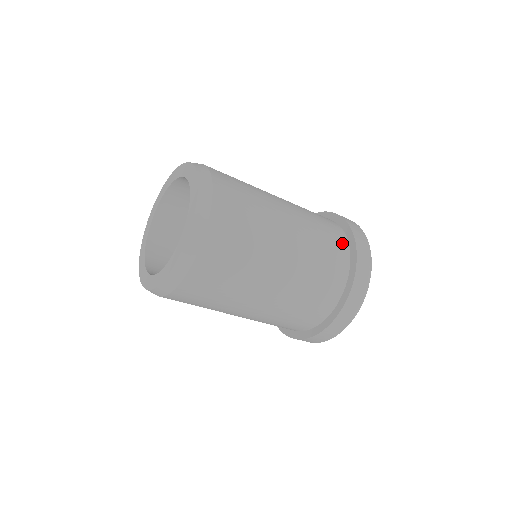
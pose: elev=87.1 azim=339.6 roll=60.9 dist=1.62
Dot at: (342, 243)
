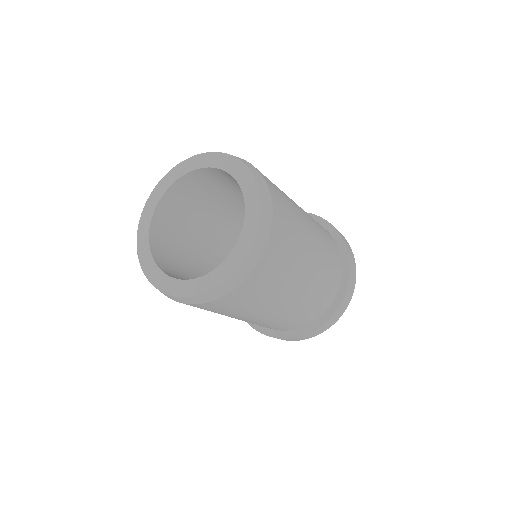
Dot at: (336, 286)
